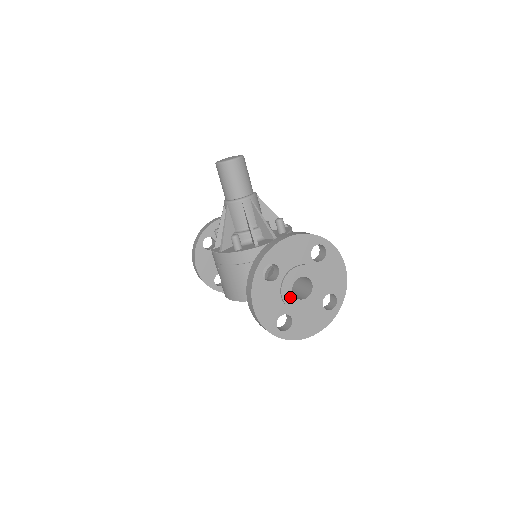
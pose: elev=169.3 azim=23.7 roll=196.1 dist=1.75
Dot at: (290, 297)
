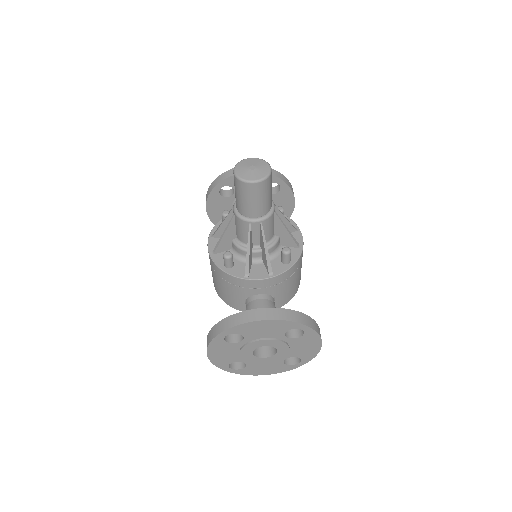
Dot at: (249, 355)
